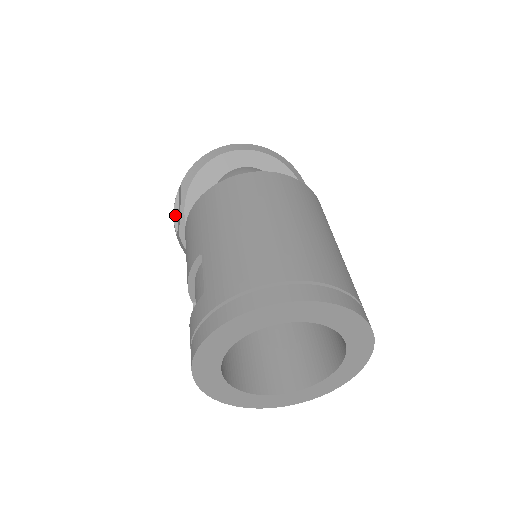
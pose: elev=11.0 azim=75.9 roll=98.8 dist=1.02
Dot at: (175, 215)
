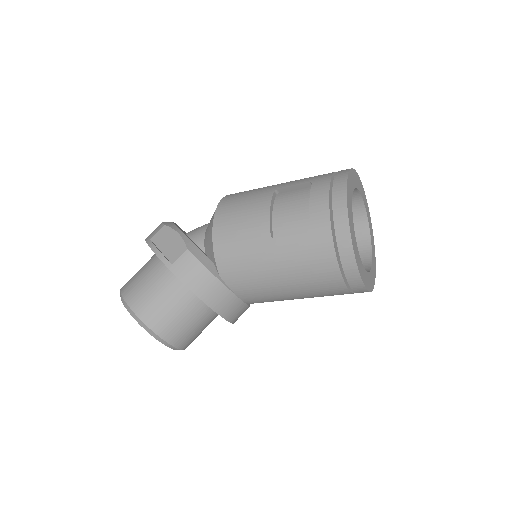
Dot at: (160, 252)
